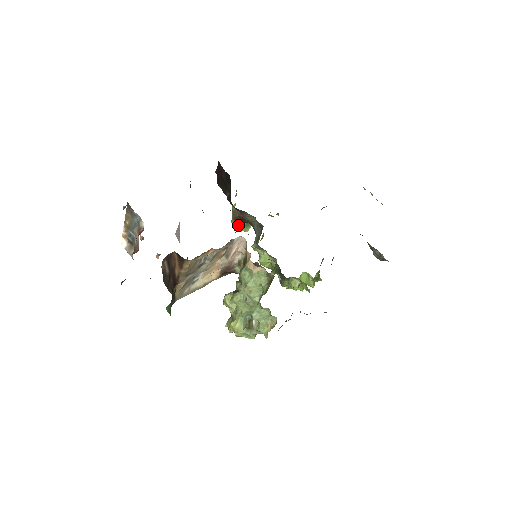
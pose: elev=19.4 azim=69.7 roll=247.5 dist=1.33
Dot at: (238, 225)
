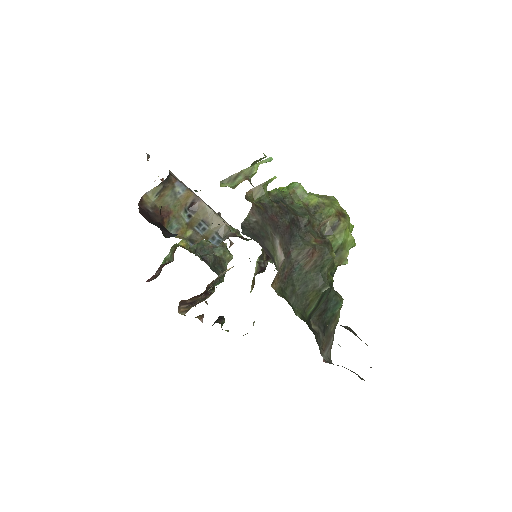
Dot at: occluded
